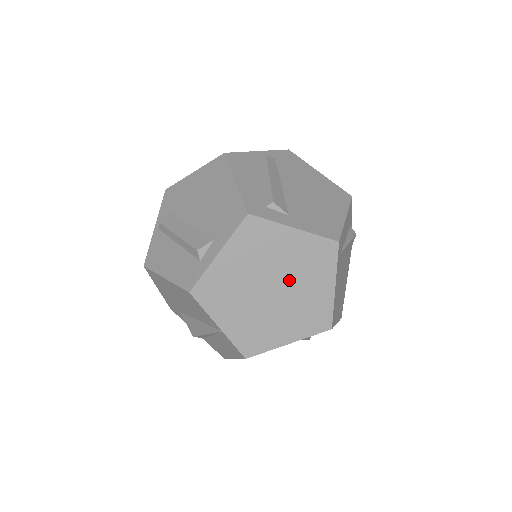
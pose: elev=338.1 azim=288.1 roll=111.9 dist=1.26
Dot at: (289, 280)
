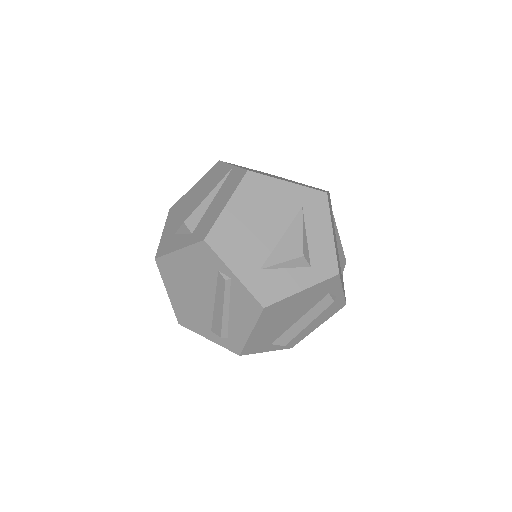
Dot at: occluded
